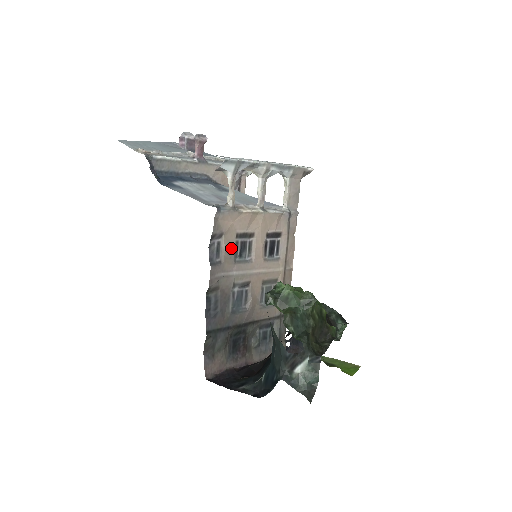
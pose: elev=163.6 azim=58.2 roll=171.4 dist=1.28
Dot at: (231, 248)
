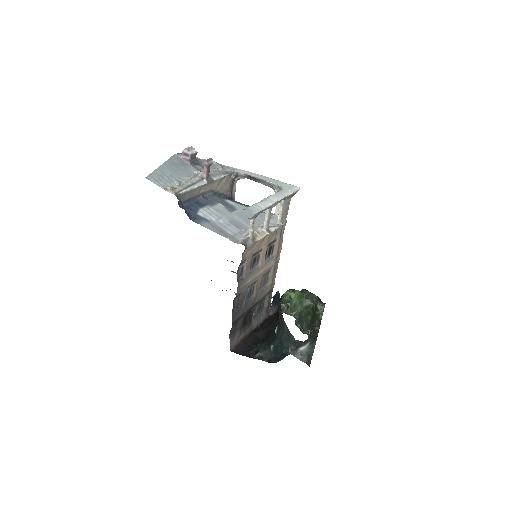
Dot at: (249, 265)
